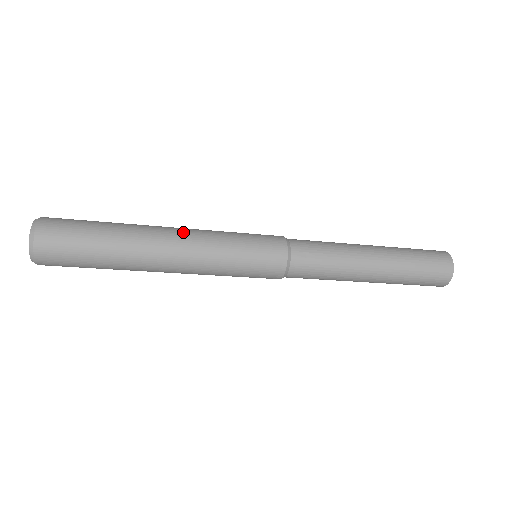
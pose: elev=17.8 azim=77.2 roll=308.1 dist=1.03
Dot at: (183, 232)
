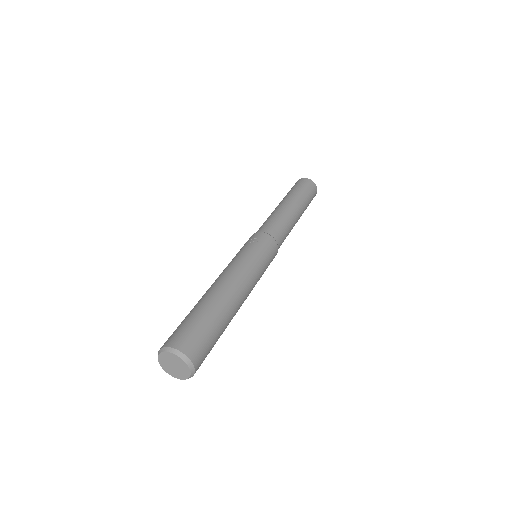
Dot at: (248, 295)
